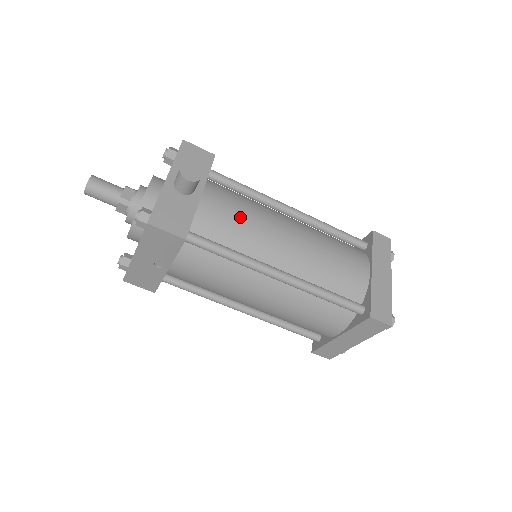
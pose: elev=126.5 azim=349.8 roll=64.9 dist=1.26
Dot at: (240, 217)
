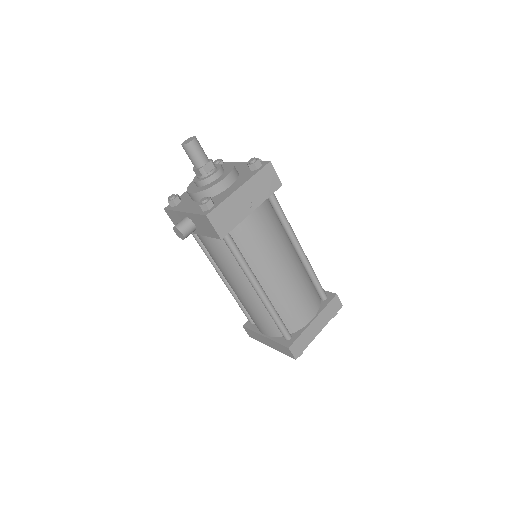
Dot at: occluded
